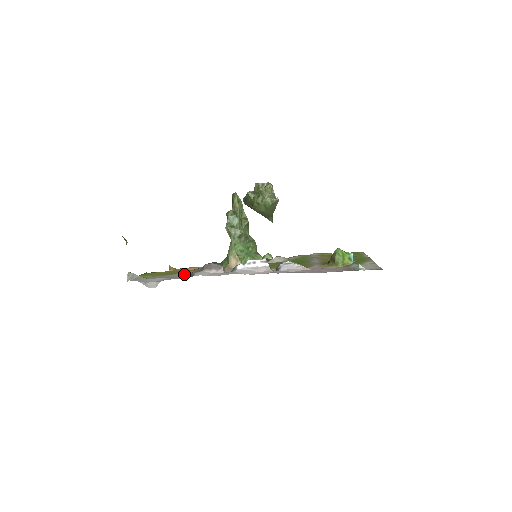
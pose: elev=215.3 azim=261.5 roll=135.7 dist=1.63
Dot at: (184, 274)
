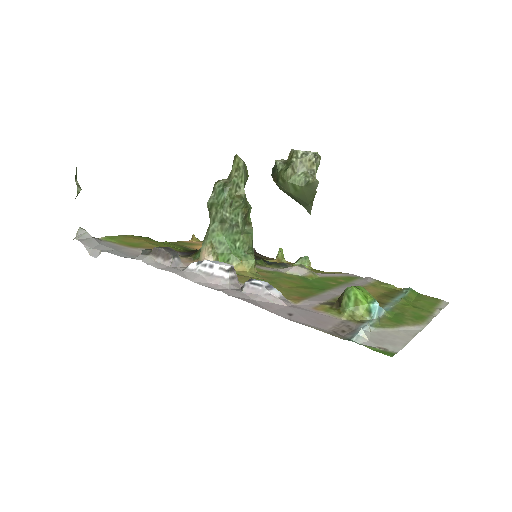
Dot at: (140, 251)
